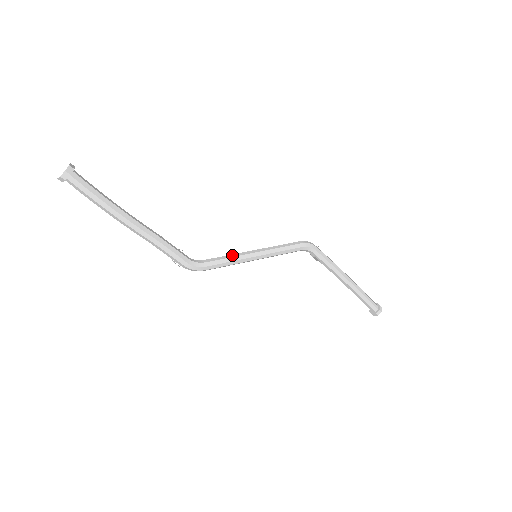
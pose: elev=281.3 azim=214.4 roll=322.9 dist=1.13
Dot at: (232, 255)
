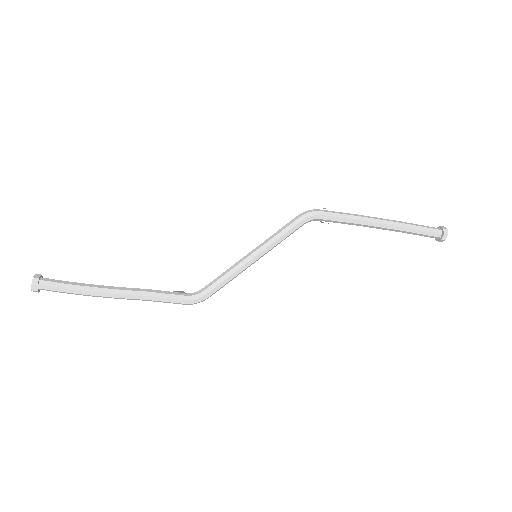
Dot at: (229, 269)
